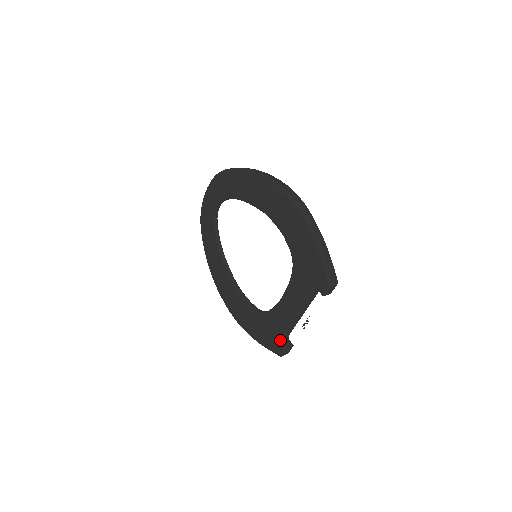
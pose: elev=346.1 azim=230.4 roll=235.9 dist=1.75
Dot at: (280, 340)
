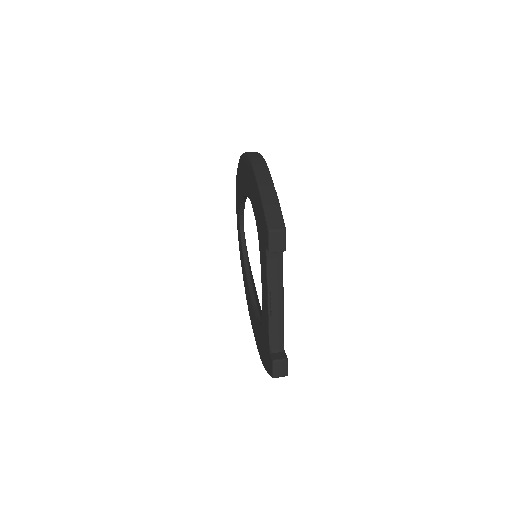
Dot at: (269, 352)
